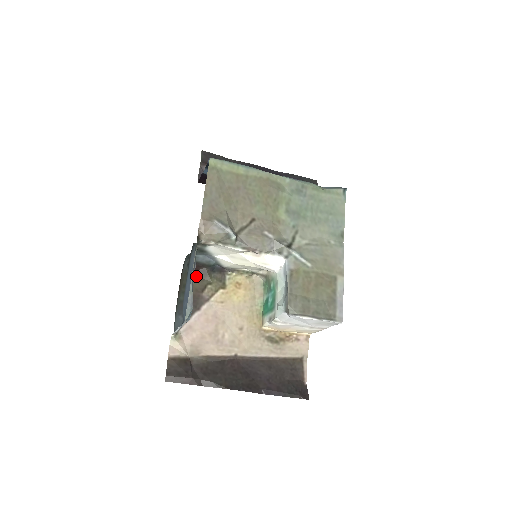
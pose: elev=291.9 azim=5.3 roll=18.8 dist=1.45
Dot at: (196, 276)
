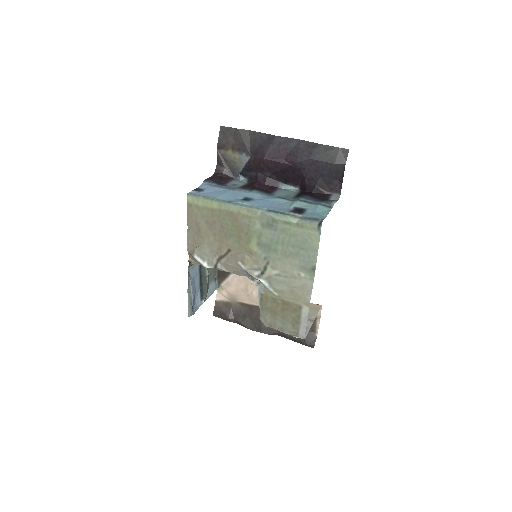
Dot at: occluded
